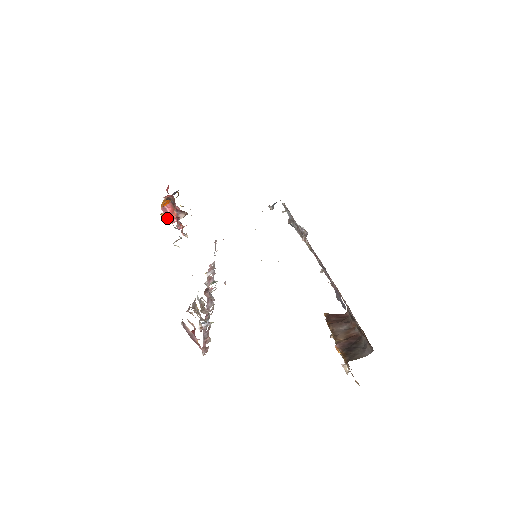
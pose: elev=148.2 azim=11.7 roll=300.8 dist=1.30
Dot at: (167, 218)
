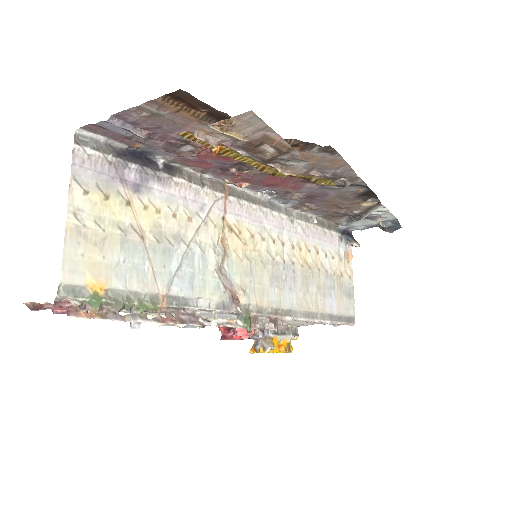
Dot at: (255, 349)
